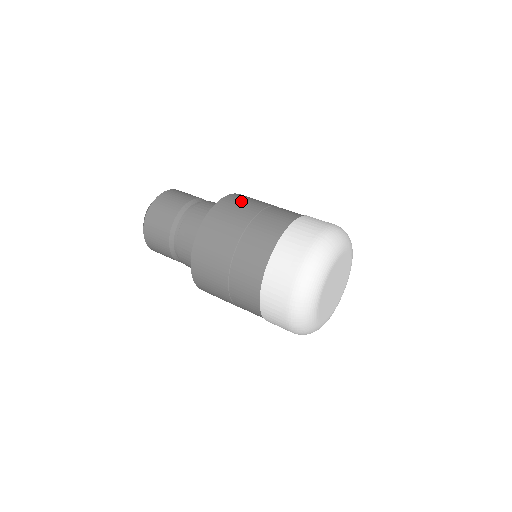
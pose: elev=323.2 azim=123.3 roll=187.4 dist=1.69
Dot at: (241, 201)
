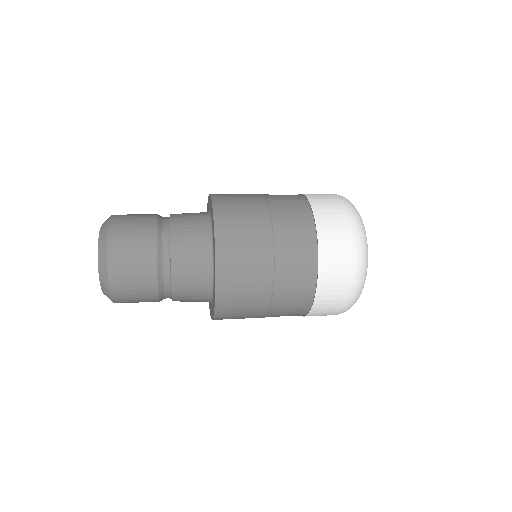
Dot at: occluded
